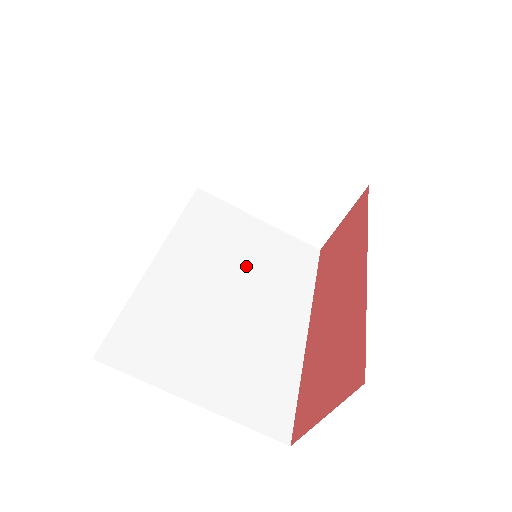
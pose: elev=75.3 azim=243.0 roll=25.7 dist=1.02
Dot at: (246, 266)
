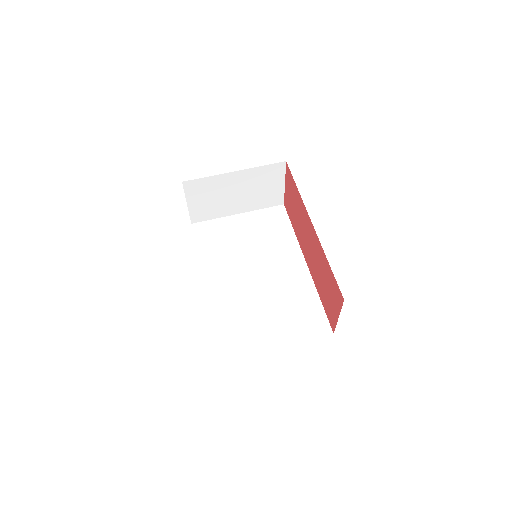
Dot at: (252, 253)
